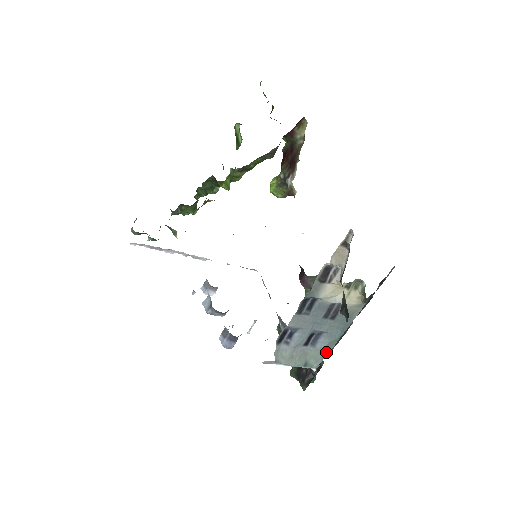
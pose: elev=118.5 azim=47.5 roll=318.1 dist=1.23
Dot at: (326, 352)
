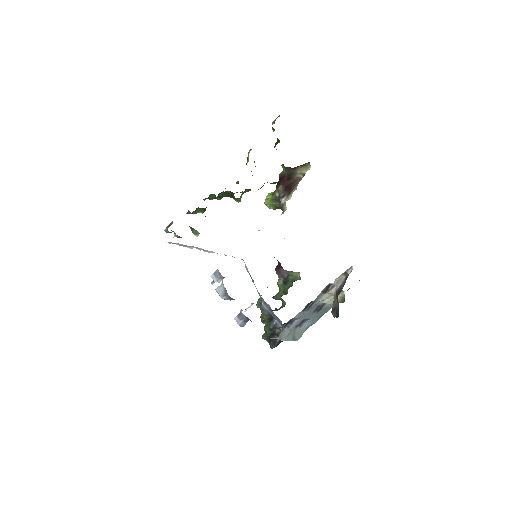
Dot at: (305, 330)
